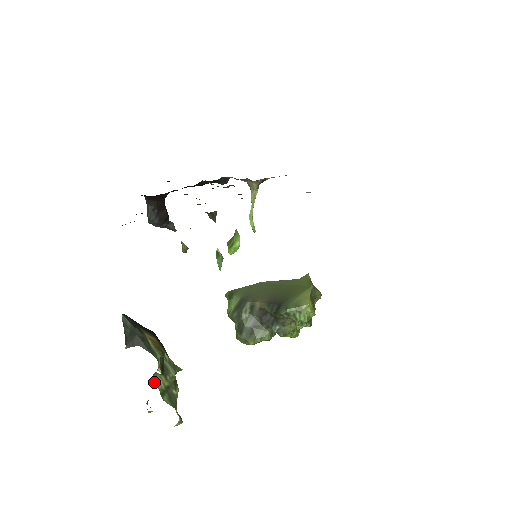
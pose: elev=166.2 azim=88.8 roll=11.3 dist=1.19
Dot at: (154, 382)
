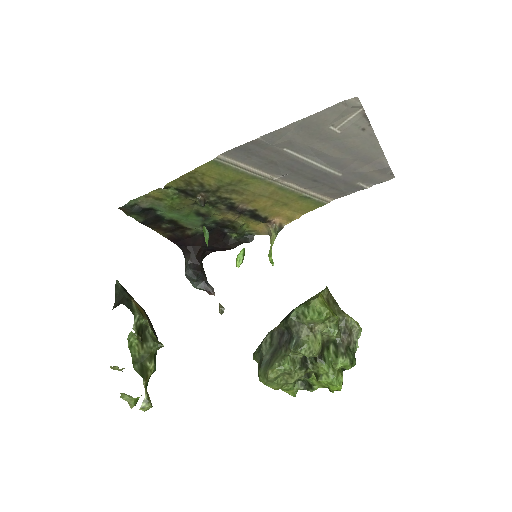
Dot at: (129, 346)
